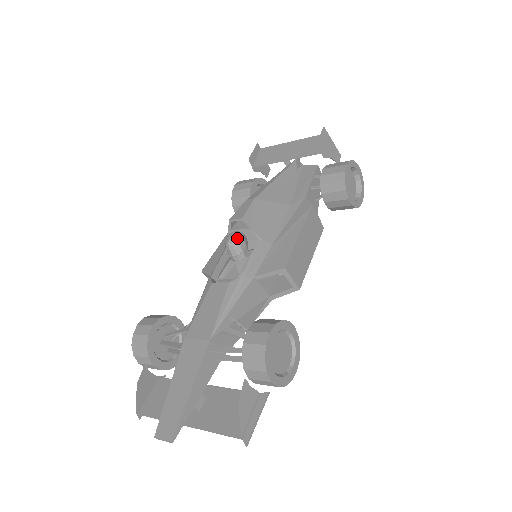
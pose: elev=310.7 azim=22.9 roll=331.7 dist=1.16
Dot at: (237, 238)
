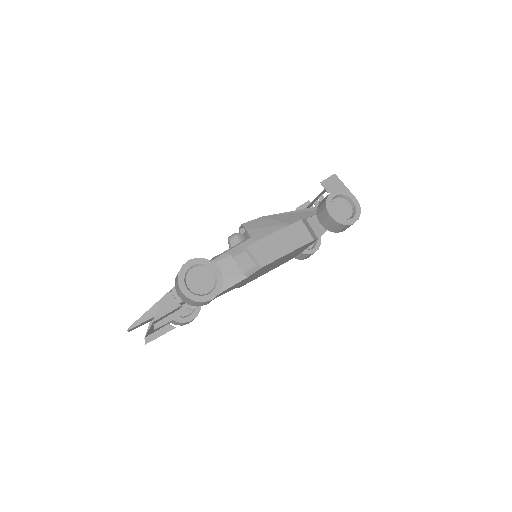
Dot at: (233, 235)
